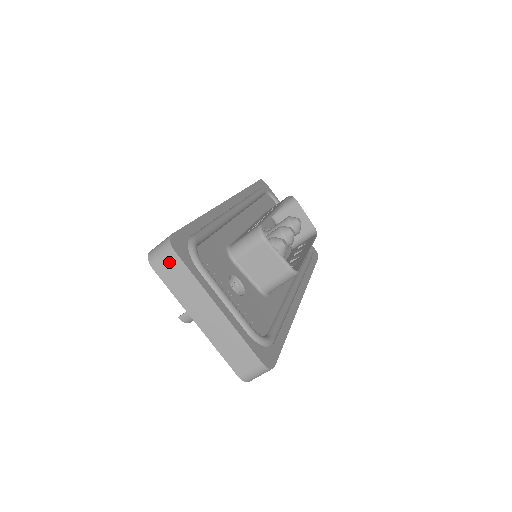
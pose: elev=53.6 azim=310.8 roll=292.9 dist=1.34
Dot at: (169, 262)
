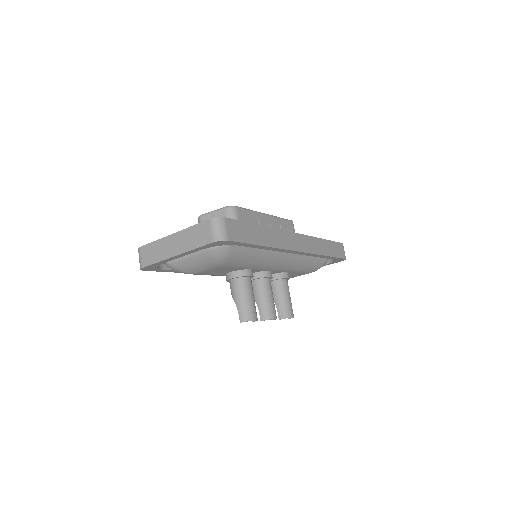
Dot at: (143, 254)
